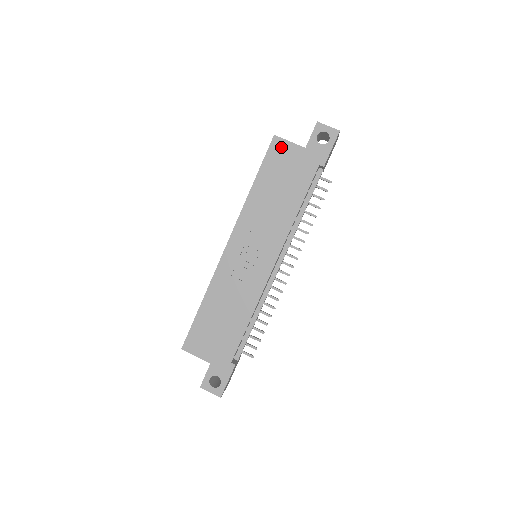
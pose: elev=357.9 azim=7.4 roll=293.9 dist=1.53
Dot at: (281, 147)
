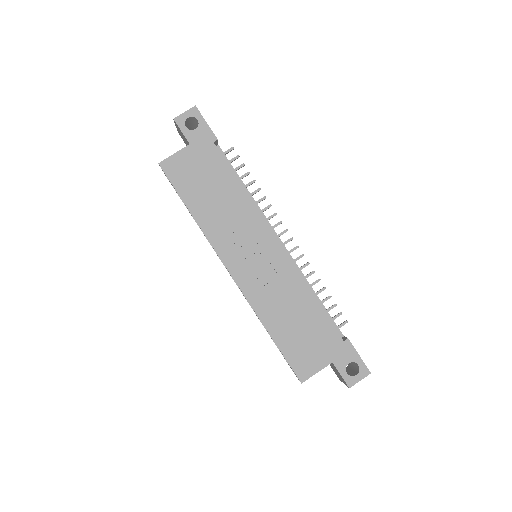
Dot at: (174, 165)
